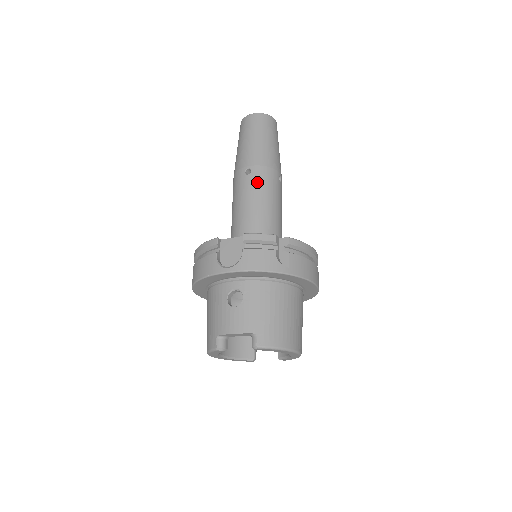
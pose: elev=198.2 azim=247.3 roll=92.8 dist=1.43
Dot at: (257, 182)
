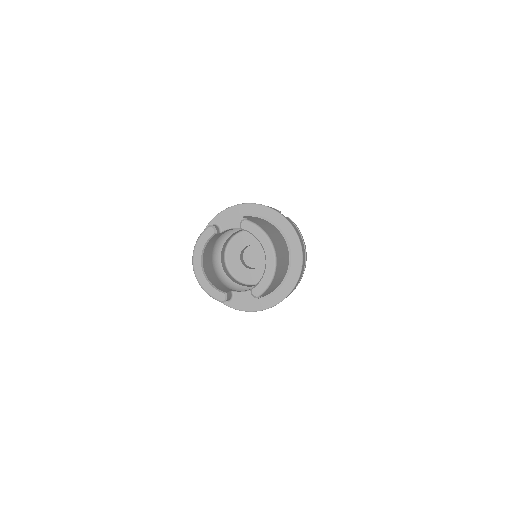
Dot at: occluded
